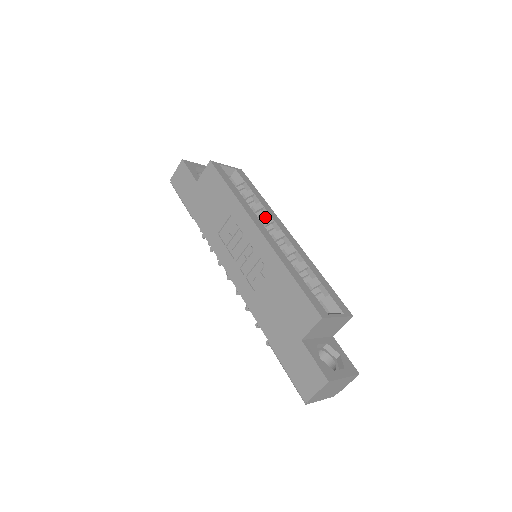
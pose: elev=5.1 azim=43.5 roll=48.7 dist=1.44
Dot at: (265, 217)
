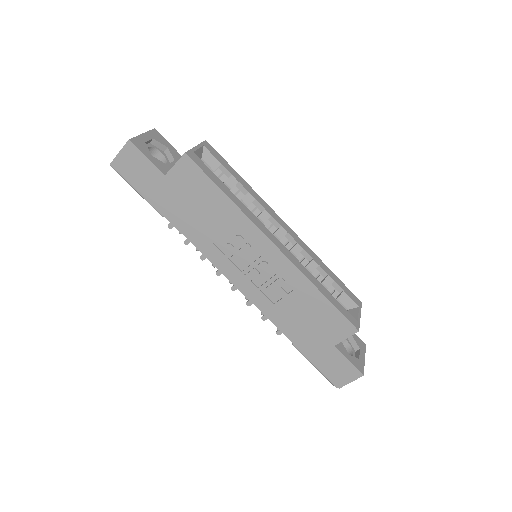
Dot at: (259, 211)
